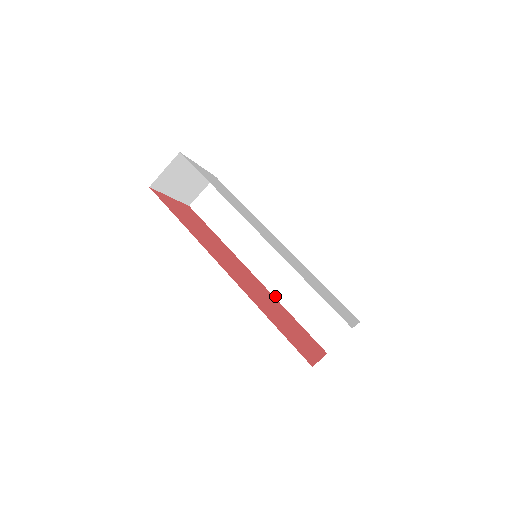
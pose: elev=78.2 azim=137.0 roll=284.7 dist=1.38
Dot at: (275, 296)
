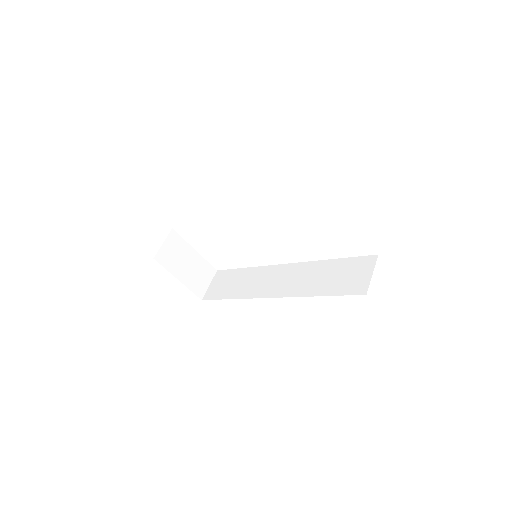
Dot at: (296, 296)
